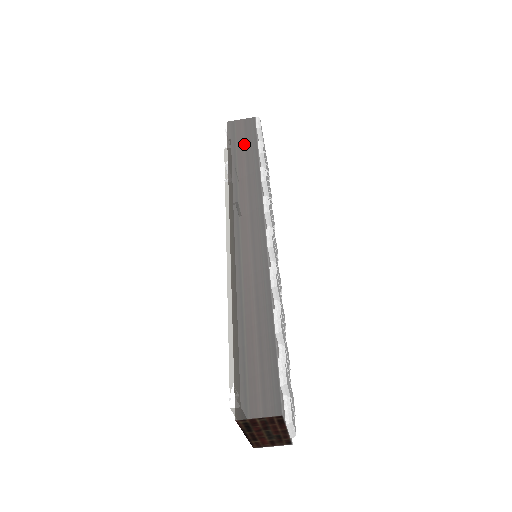
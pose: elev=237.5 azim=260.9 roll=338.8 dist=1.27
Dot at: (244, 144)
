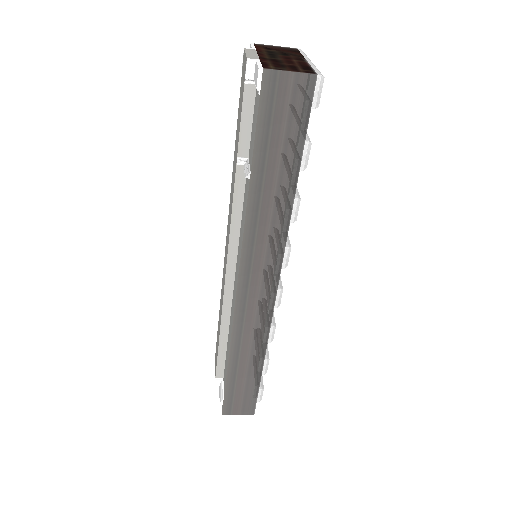
Dot at: (282, 143)
